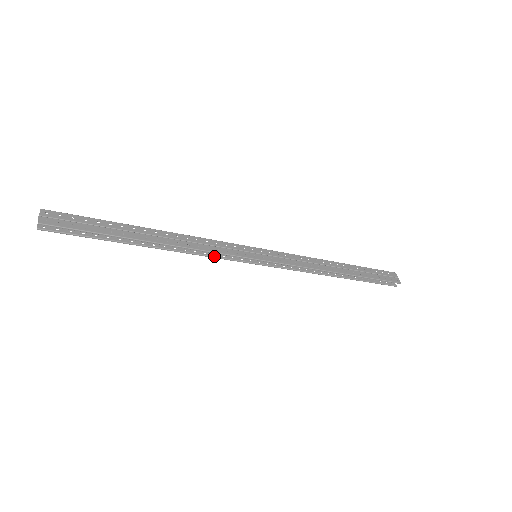
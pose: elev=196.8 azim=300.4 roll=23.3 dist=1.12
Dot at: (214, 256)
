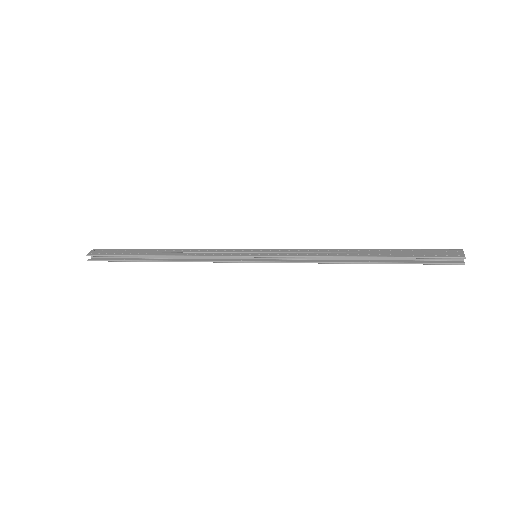
Dot at: (212, 261)
